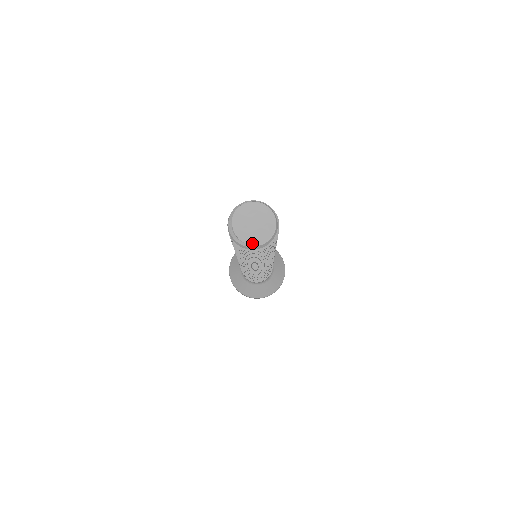
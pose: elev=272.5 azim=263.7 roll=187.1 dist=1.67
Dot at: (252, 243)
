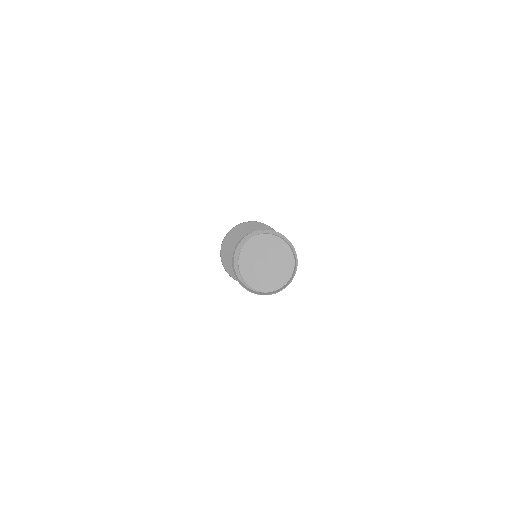
Dot at: (253, 285)
